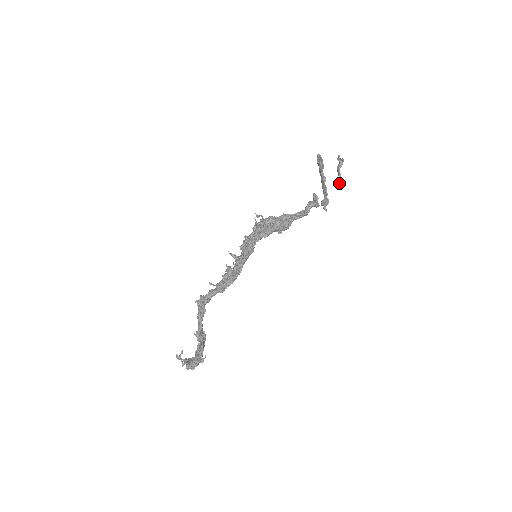
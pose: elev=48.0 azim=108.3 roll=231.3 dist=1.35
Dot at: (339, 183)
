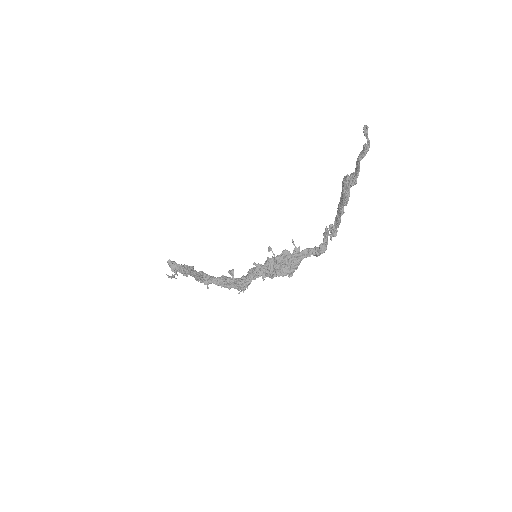
Dot at: occluded
